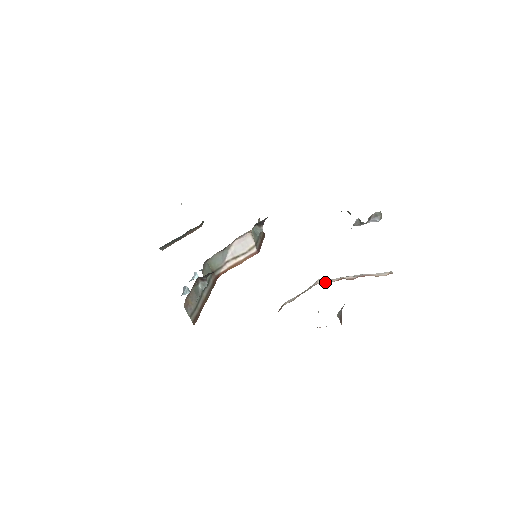
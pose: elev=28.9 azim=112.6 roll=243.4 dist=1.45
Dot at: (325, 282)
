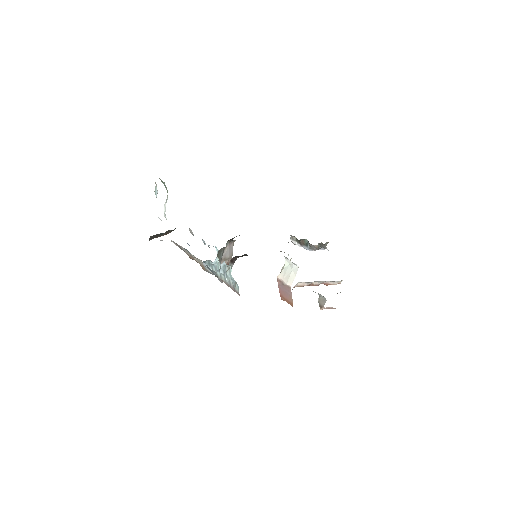
Dot at: (300, 286)
